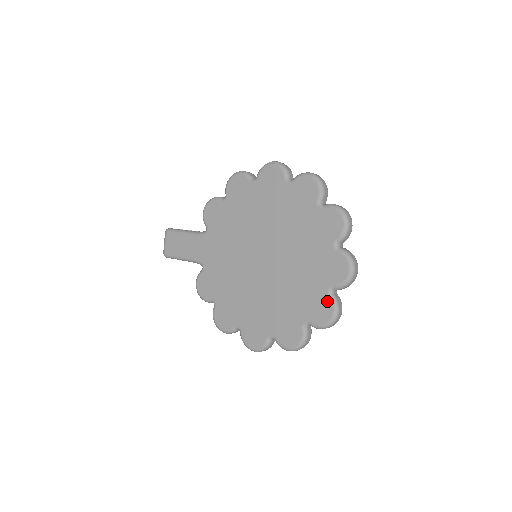
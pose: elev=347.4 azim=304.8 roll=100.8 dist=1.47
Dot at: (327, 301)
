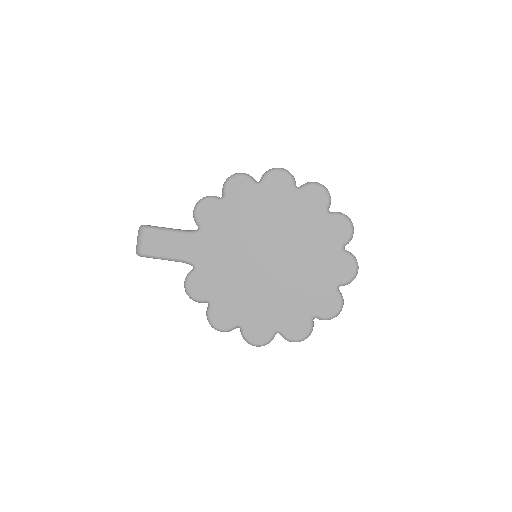
Dot at: (335, 296)
